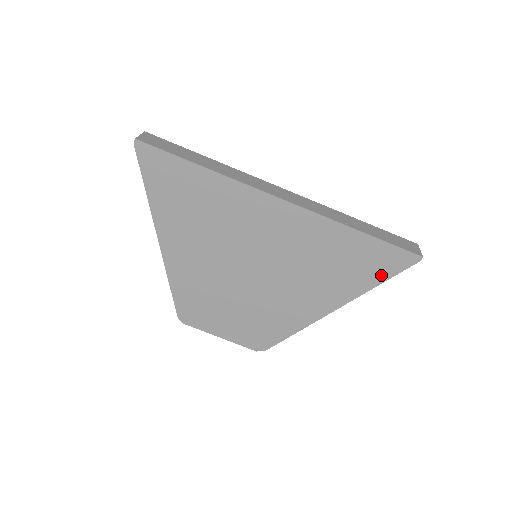
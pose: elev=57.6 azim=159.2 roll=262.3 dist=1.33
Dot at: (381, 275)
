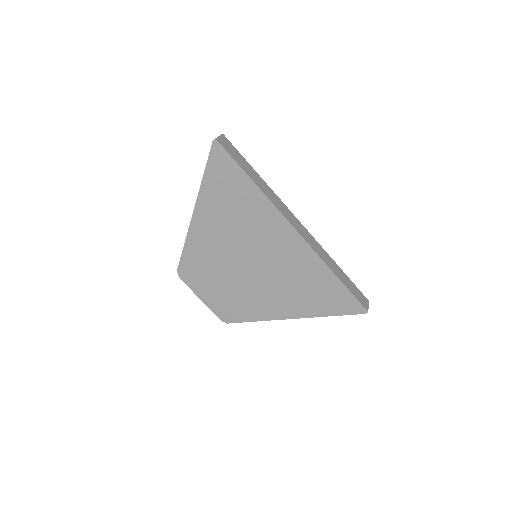
Dot at: (335, 310)
